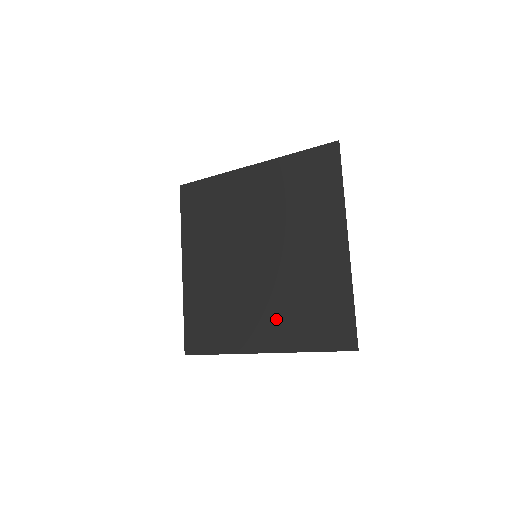
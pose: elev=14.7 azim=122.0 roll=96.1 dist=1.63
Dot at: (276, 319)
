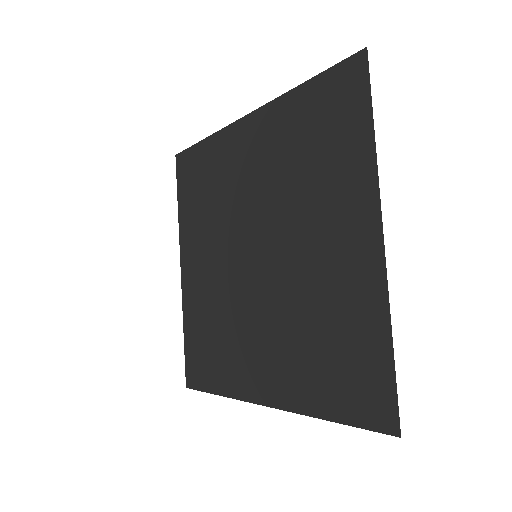
Dot at: (281, 357)
